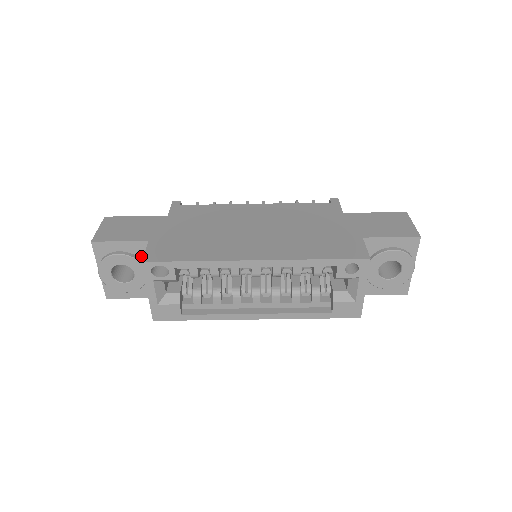
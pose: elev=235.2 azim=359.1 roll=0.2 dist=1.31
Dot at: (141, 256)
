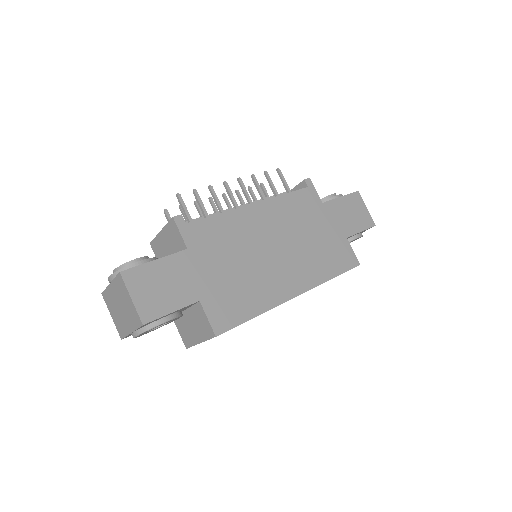
Dot at: (182, 309)
